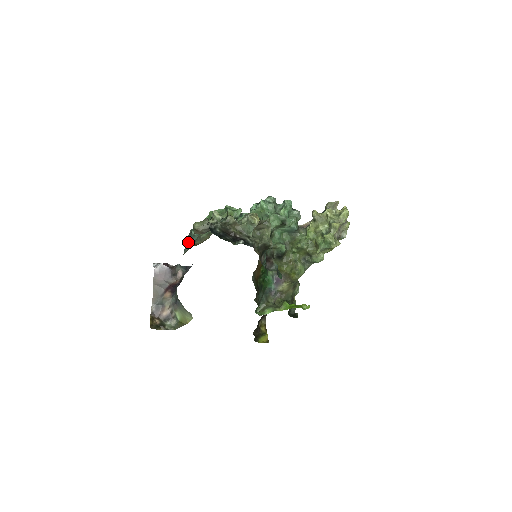
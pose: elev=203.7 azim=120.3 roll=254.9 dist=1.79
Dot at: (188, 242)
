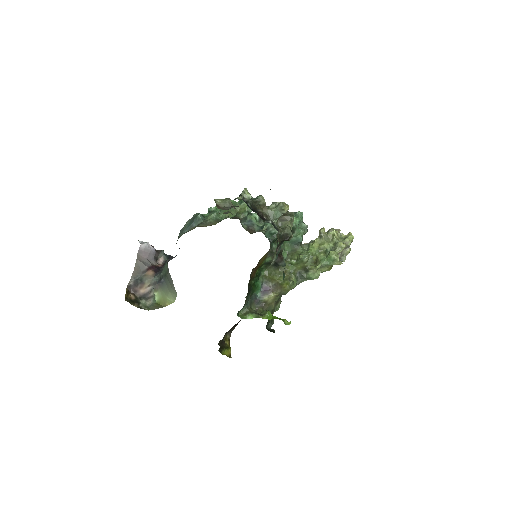
Dot at: (189, 225)
